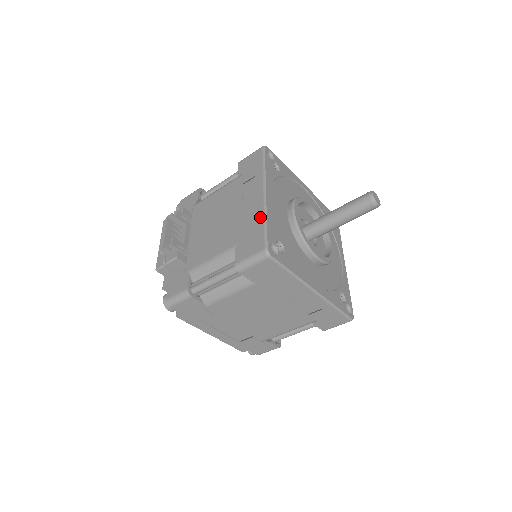
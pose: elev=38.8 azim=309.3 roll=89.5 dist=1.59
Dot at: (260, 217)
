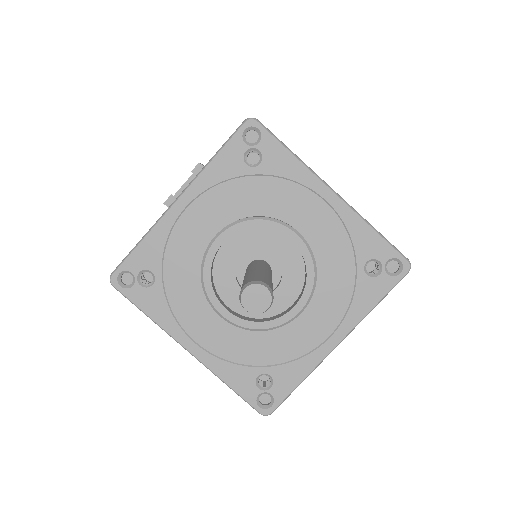
Dot at: (149, 230)
